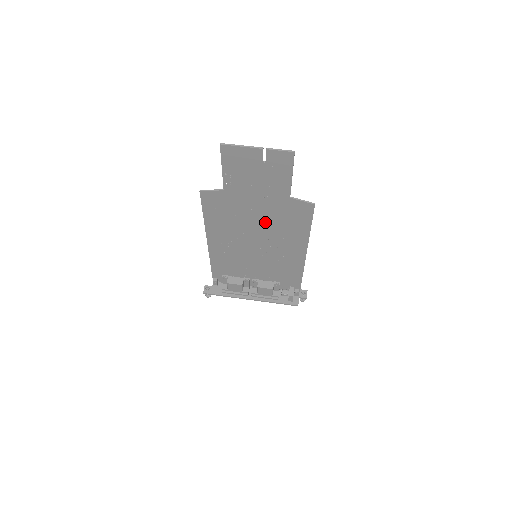
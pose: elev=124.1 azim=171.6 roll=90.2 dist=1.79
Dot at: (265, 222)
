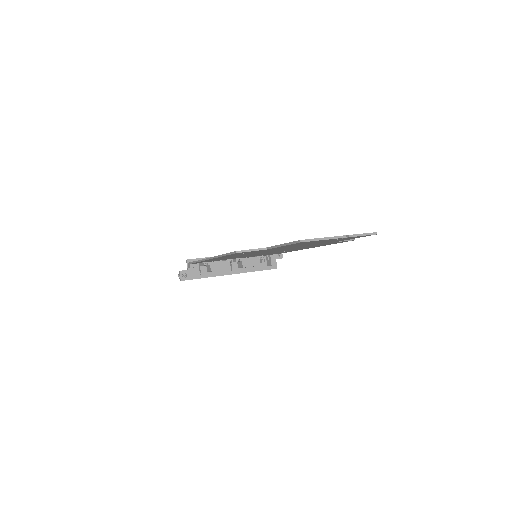
Dot at: occluded
